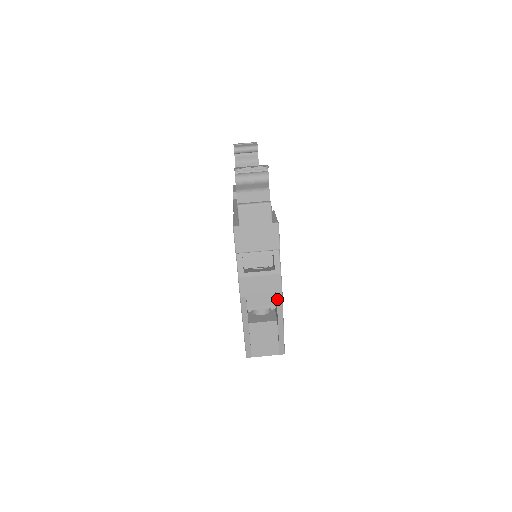
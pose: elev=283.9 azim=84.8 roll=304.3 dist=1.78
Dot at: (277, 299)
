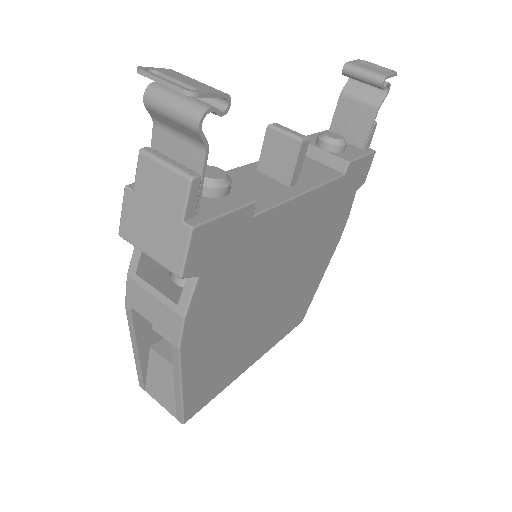
Dot at: (172, 350)
